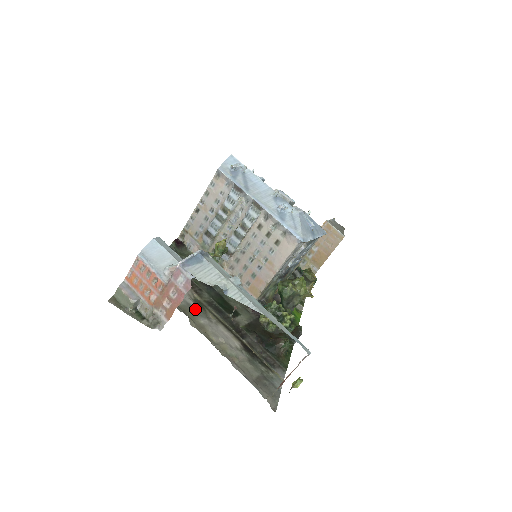
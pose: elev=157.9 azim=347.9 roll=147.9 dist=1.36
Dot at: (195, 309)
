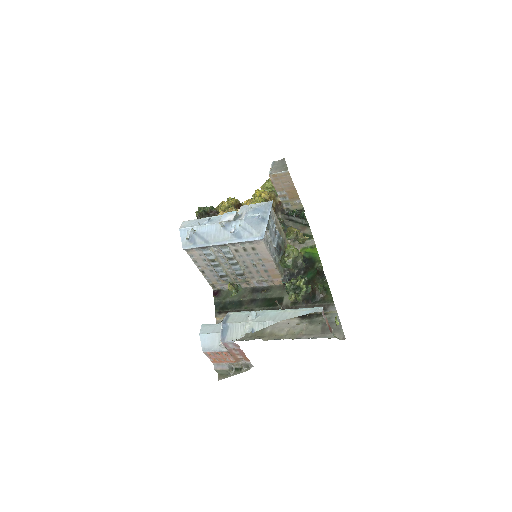
Dot at: occluded
